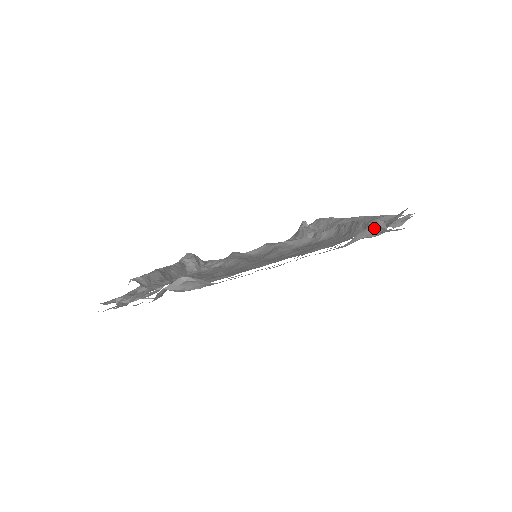
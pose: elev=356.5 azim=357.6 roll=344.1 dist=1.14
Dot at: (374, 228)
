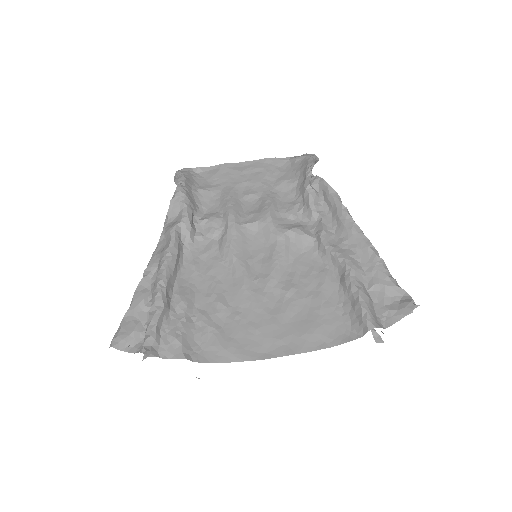
Dot at: occluded
